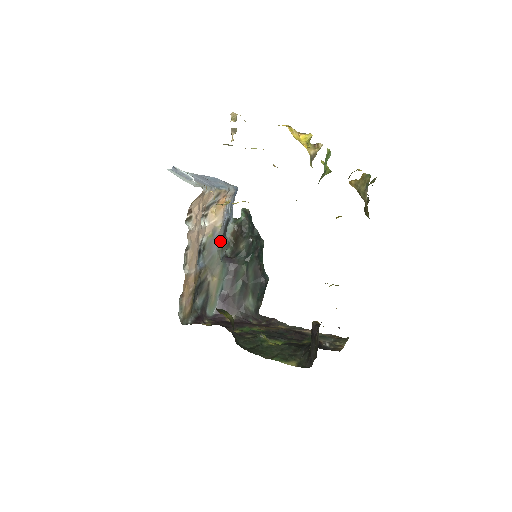
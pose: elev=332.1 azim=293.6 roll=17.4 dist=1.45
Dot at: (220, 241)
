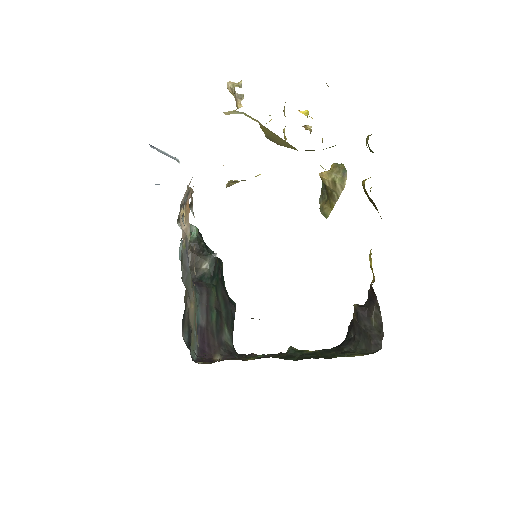
Dot at: (188, 257)
